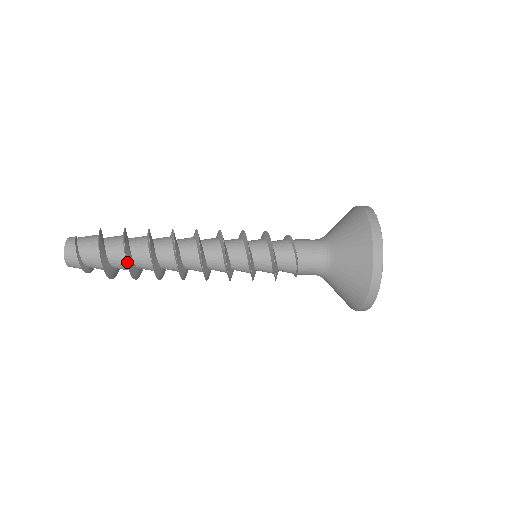
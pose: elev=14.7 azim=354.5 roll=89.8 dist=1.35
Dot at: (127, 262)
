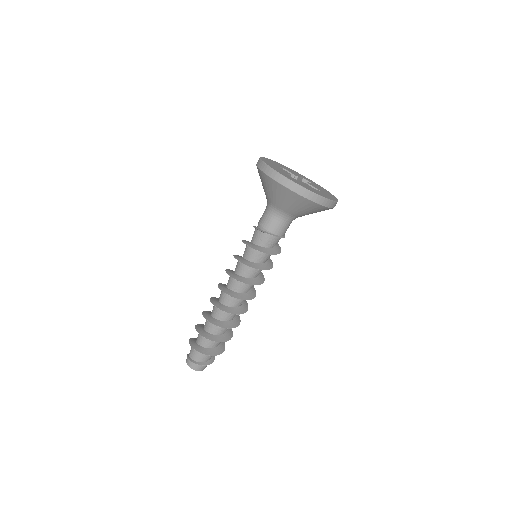
Dot at: occluded
